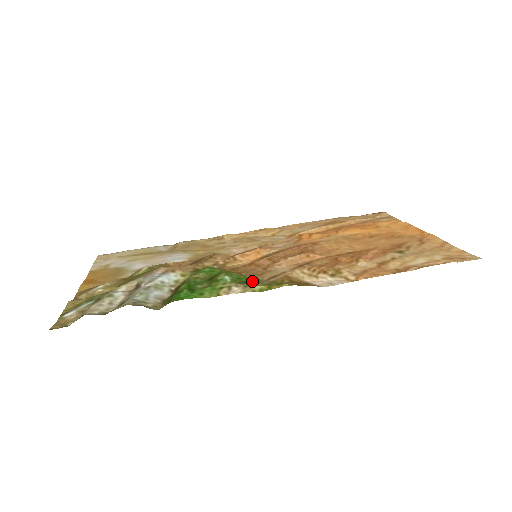
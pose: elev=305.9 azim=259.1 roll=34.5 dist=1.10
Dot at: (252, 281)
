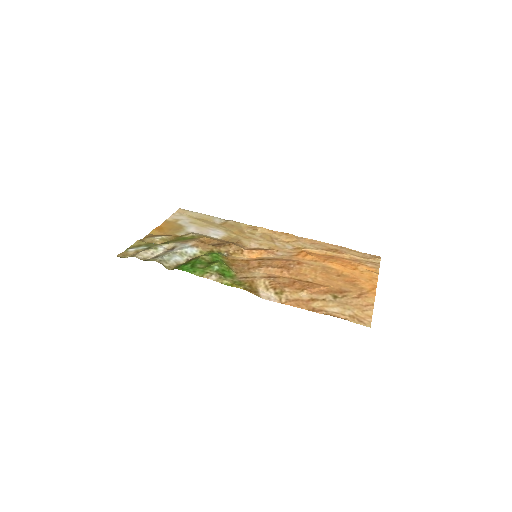
Dot at: (230, 275)
